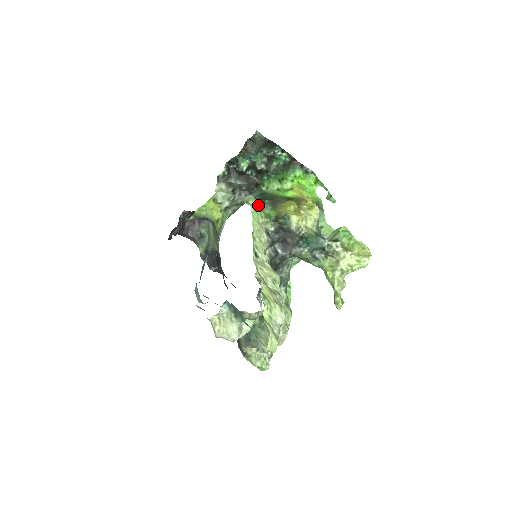
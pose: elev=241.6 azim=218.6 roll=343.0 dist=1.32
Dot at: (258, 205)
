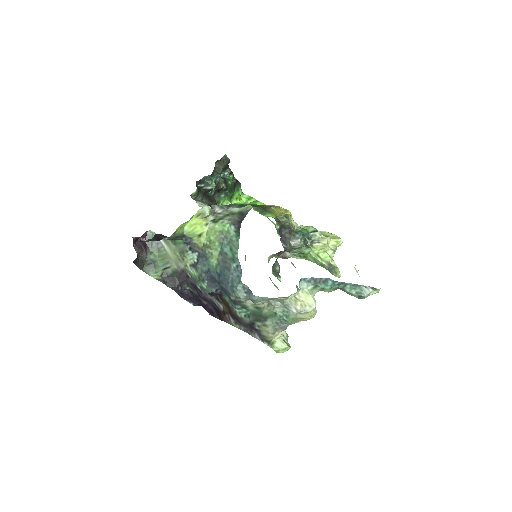
Dot at: occluded
